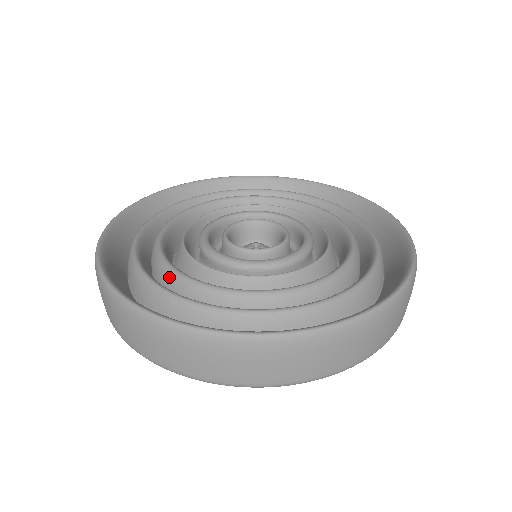
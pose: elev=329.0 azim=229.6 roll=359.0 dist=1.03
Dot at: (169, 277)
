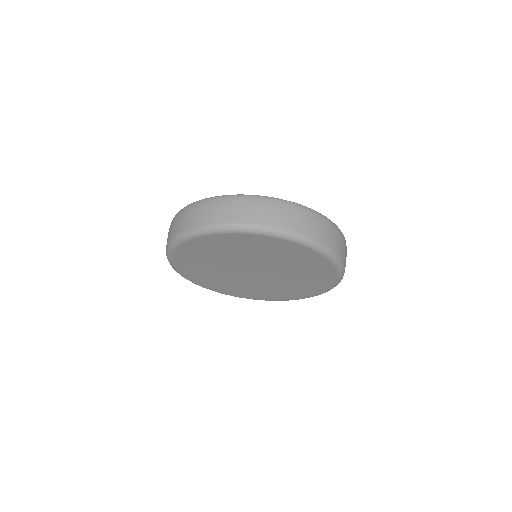
Dot at: occluded
